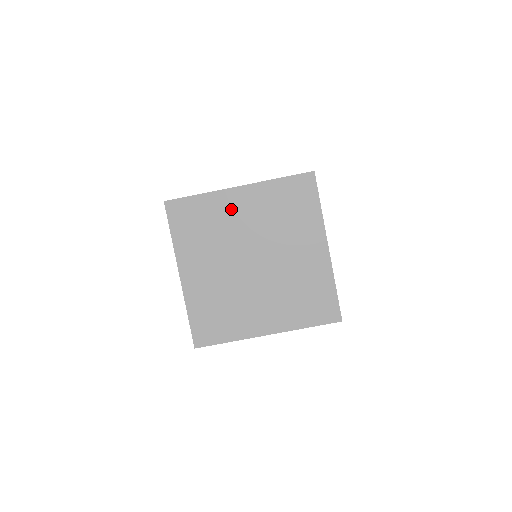
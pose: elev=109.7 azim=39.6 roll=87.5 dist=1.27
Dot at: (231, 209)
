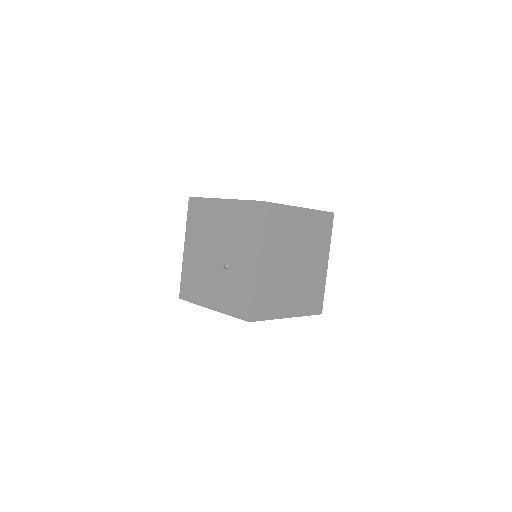
Dot at: occluded
